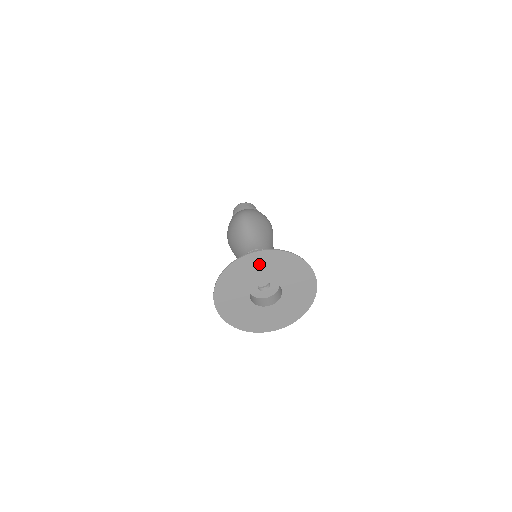
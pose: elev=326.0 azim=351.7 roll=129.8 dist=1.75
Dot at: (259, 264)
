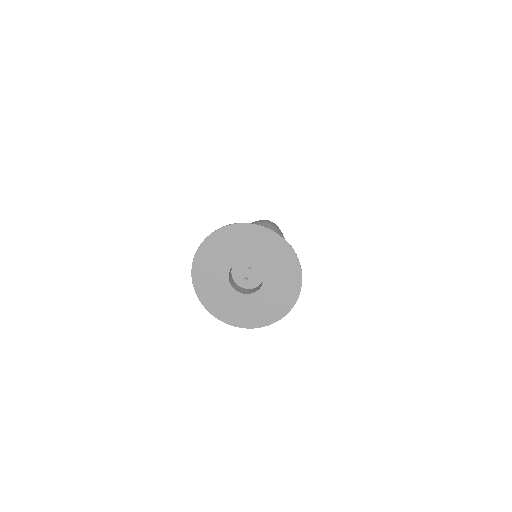
Dot at: (210, 260)
